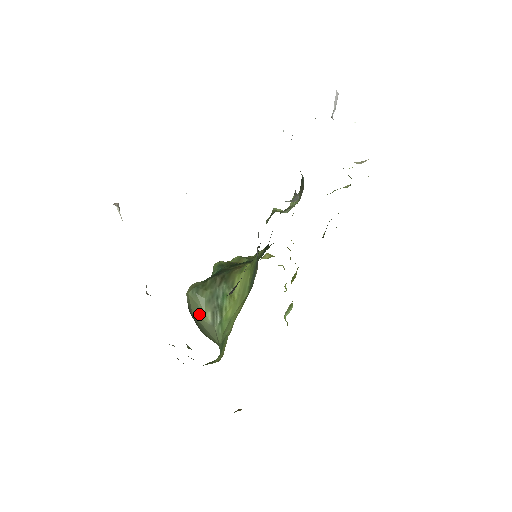
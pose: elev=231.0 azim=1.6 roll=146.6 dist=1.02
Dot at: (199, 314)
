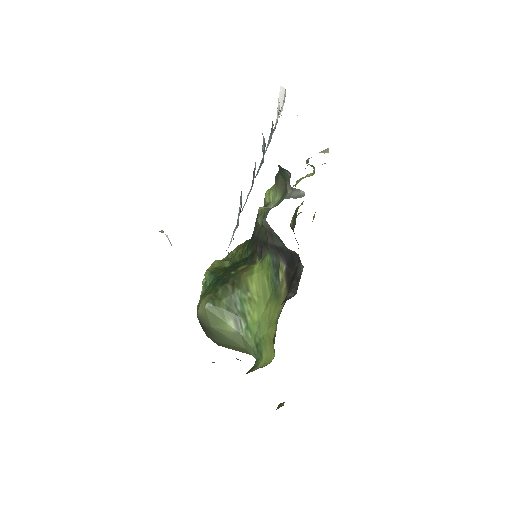
Dot at: (219, 325)
